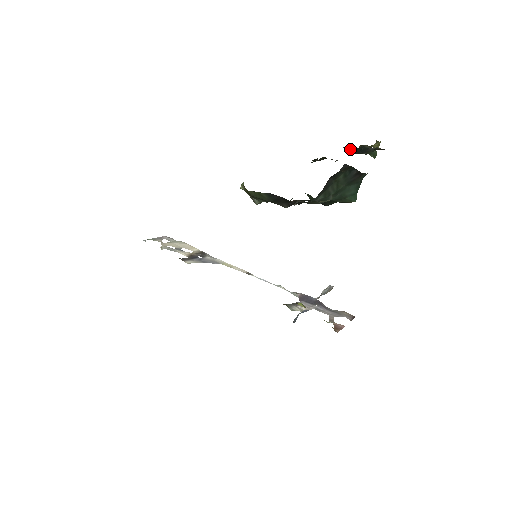
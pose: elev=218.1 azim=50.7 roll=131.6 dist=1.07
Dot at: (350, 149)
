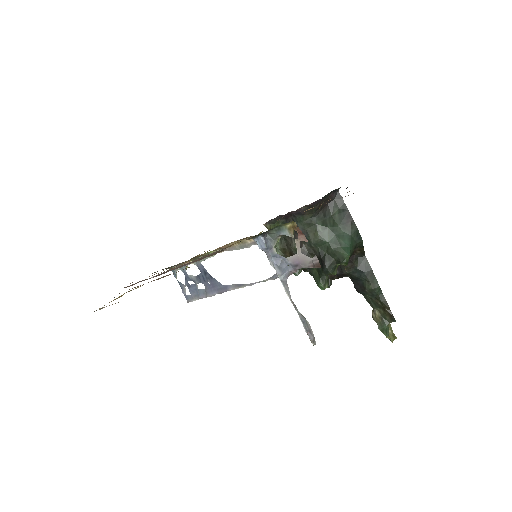
Dot at: (358, 281)
